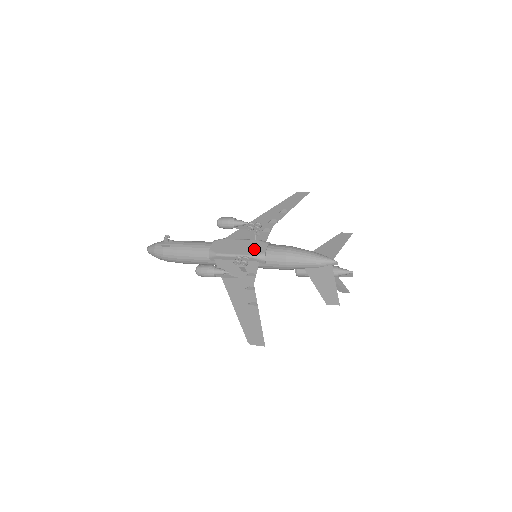
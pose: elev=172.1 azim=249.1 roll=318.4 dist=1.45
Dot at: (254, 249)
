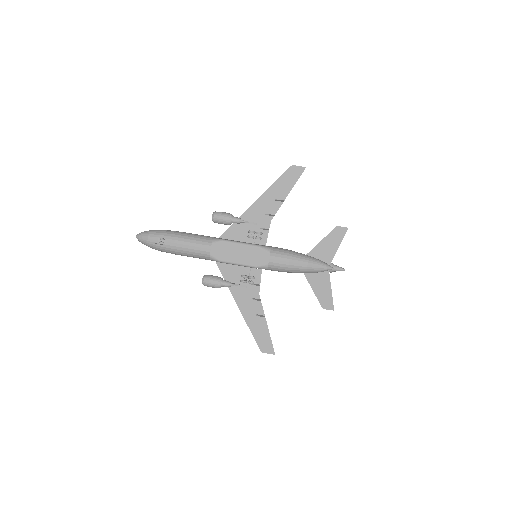
Dot at: (256, 259)
